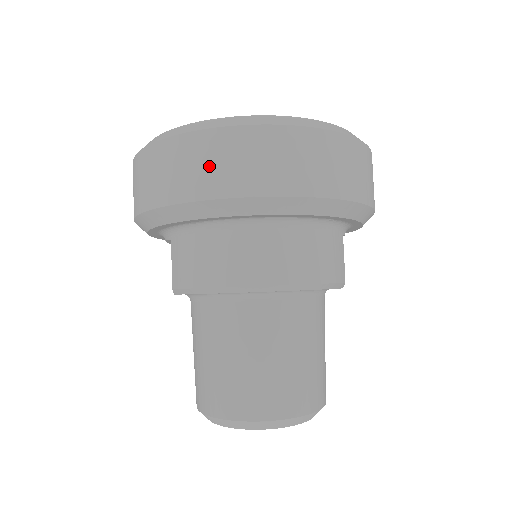
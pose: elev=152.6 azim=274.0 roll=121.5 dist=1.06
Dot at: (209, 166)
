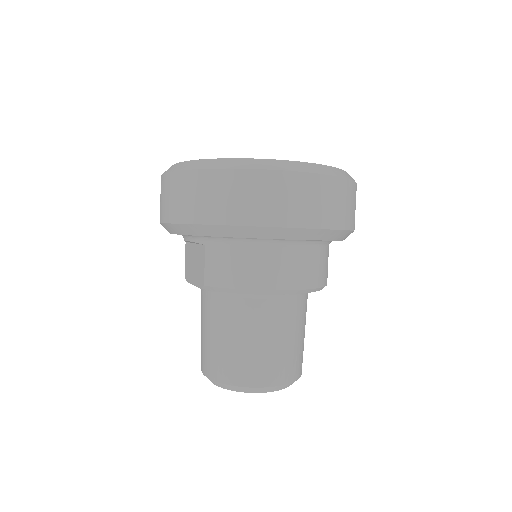
Dot at: (267, 200)
